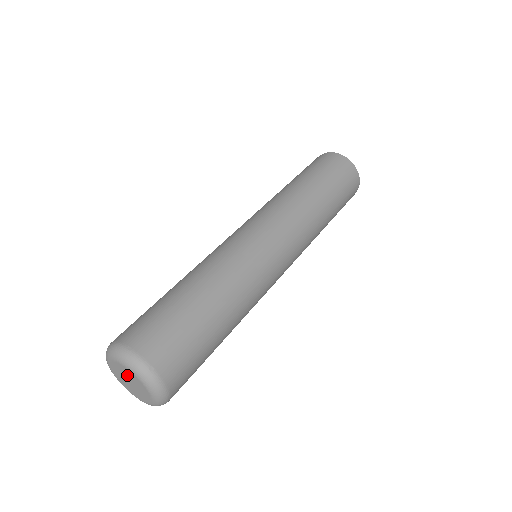
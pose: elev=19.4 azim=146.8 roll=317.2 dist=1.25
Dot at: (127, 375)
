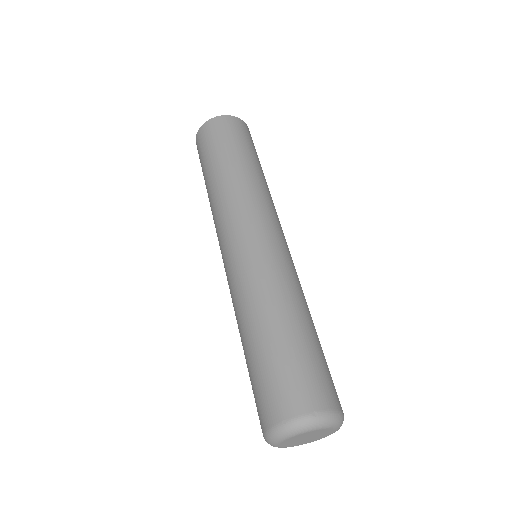
Dot at: (302, 437)
